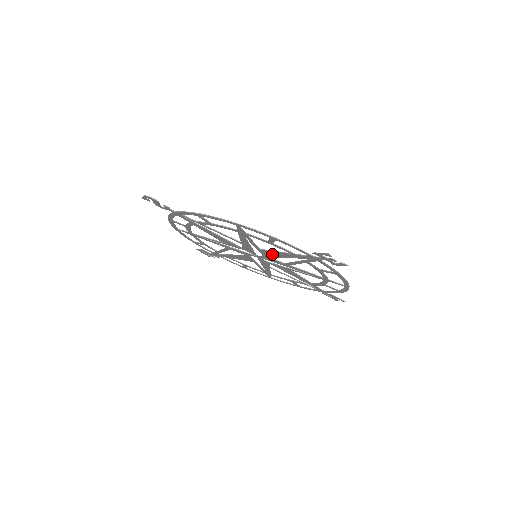
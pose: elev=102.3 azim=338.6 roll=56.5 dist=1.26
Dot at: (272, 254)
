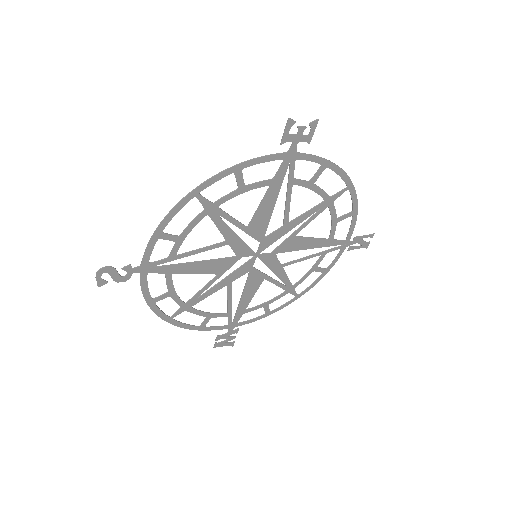
Dot at: (261, 220)
